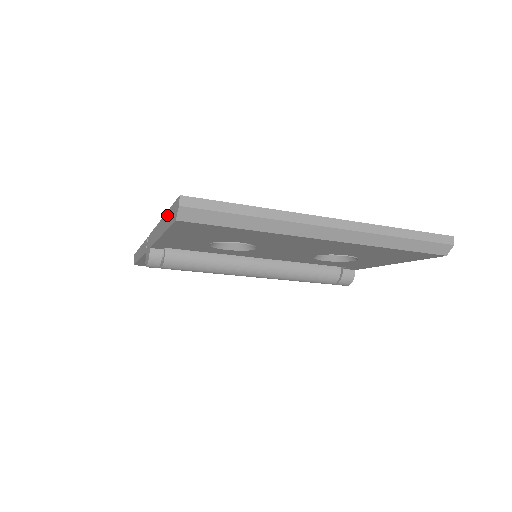
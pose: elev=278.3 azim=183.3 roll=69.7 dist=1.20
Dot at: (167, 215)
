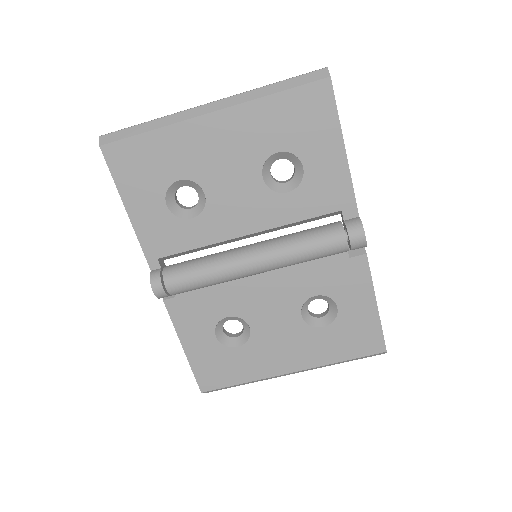
Dot at: occluded
